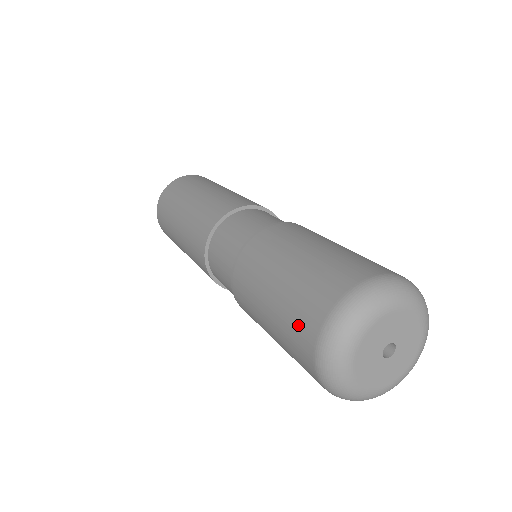
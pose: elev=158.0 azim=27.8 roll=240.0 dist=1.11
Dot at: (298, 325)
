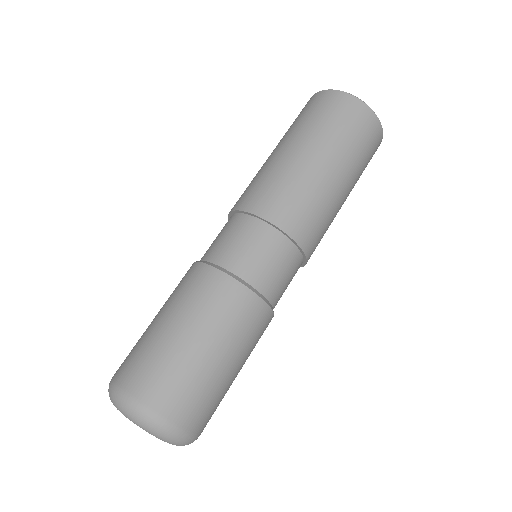
Dot at: occluded
